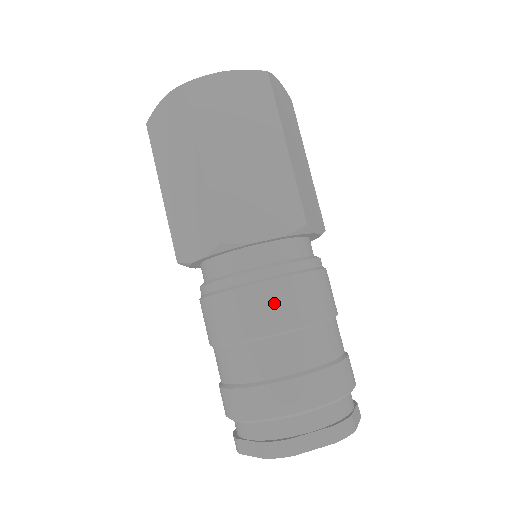
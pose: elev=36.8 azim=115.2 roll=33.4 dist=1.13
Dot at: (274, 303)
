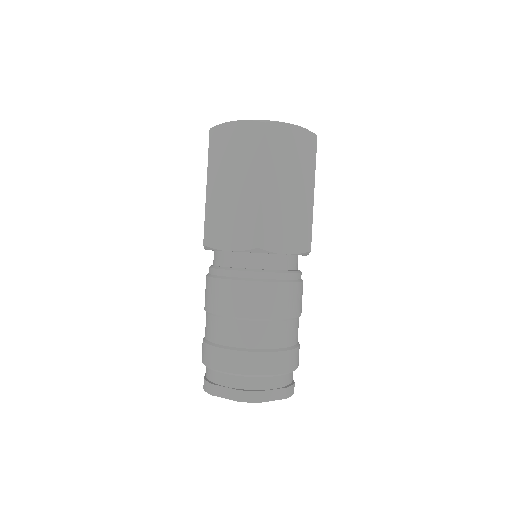
Dot at: (277, 298)
